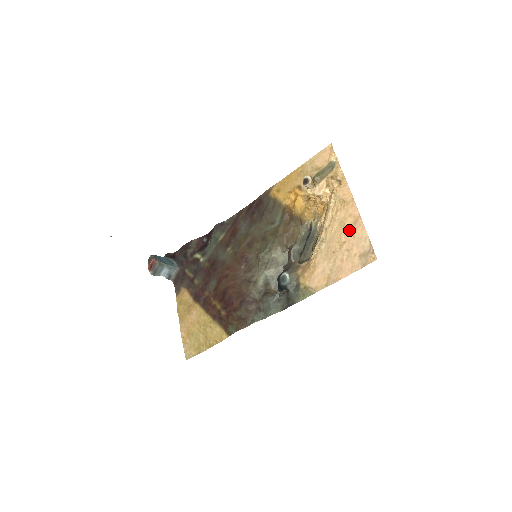
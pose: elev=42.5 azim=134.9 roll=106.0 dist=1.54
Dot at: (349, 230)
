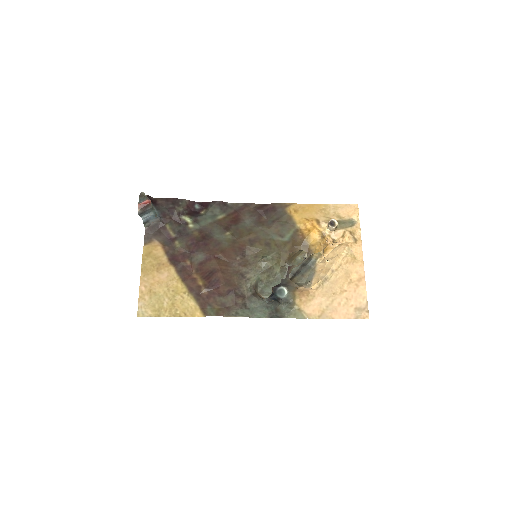
Dot at: (353, 283)
